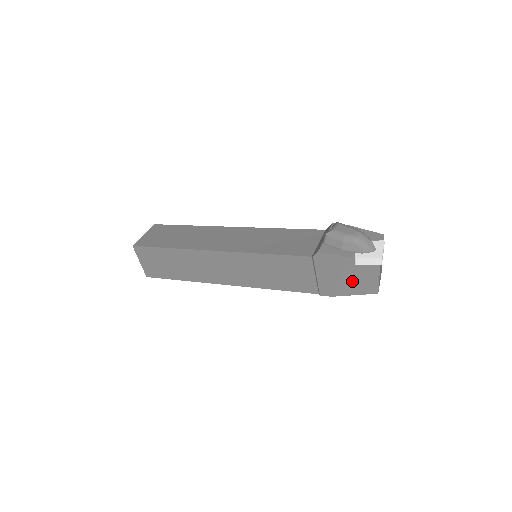
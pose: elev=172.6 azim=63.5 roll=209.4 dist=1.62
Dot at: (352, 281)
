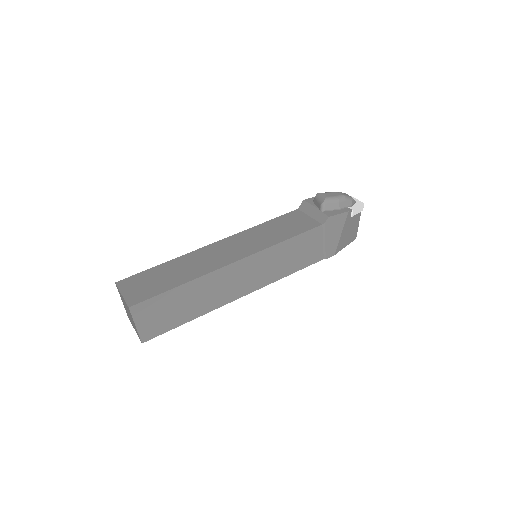
Dot at: (347, 234)
